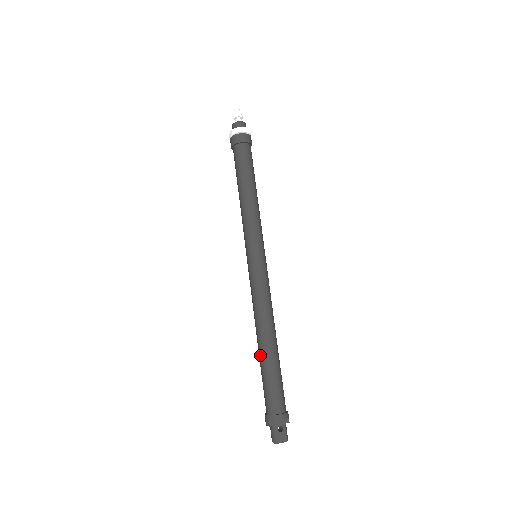
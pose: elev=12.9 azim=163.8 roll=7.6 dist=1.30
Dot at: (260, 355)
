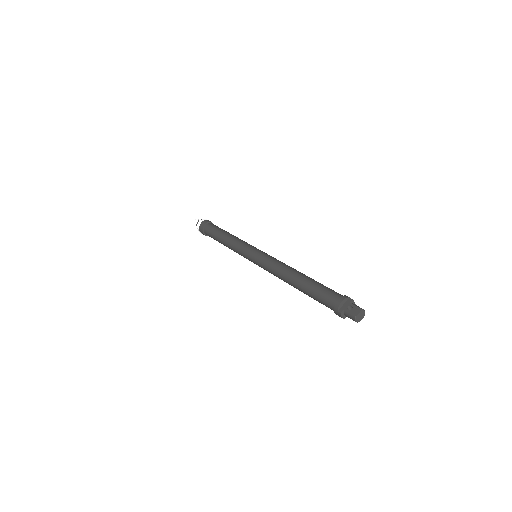
Dot at: (300, 290)
